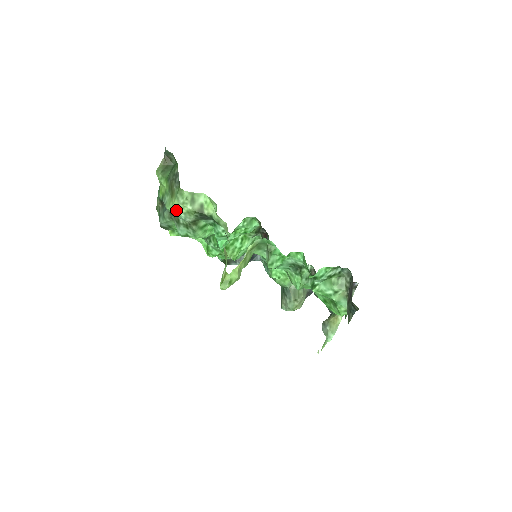
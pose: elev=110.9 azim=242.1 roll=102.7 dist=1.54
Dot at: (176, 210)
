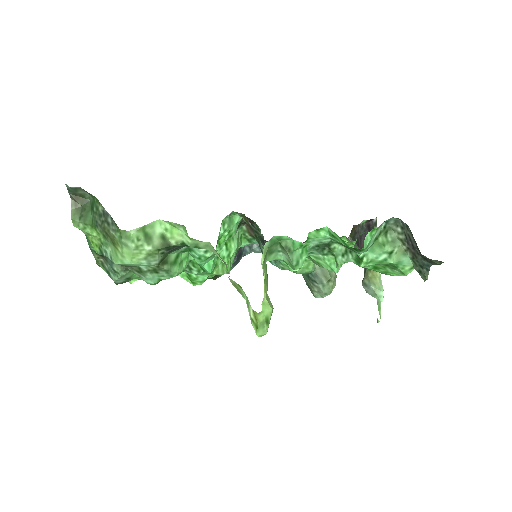
Dot at: (131, 260)
